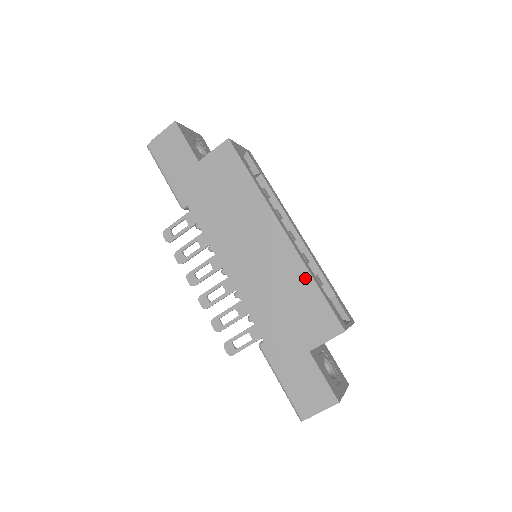
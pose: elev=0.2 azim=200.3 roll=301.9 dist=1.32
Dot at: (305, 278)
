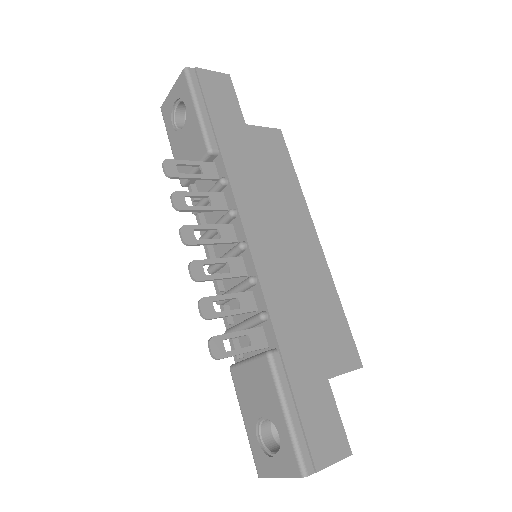
Dot at: (332, 295)
